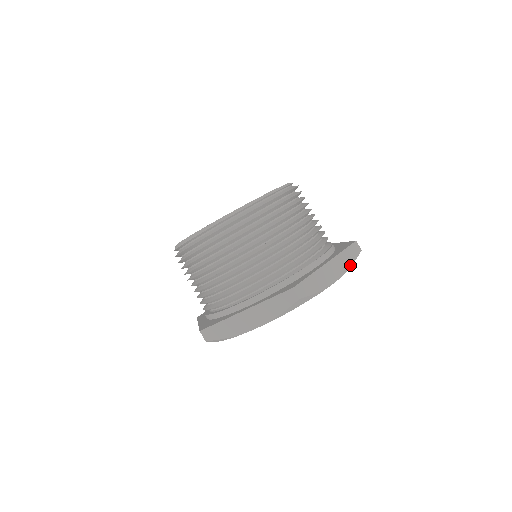
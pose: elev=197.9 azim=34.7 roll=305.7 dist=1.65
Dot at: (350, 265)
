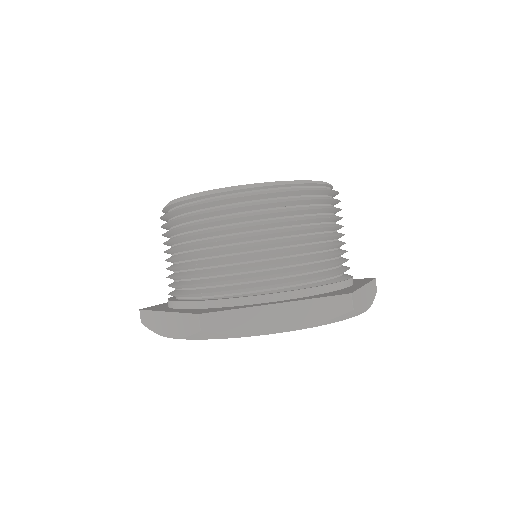
Dot at: (373, 300)
